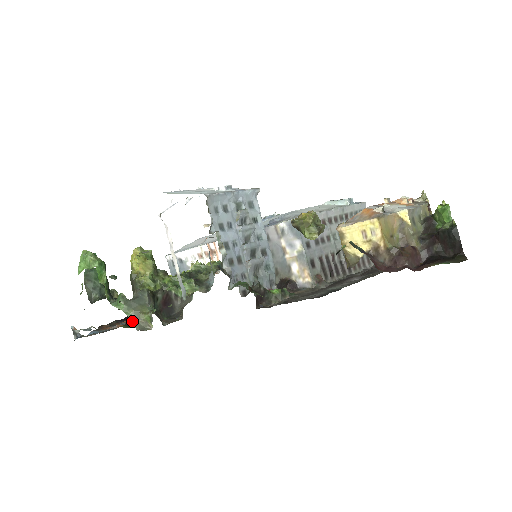
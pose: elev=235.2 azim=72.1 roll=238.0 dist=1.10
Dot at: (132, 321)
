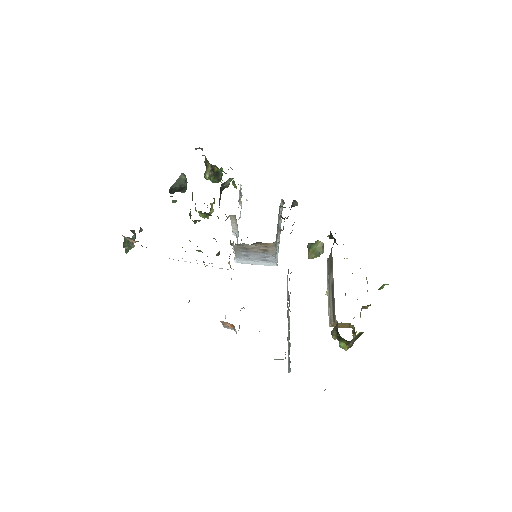
Dot at: occluded
